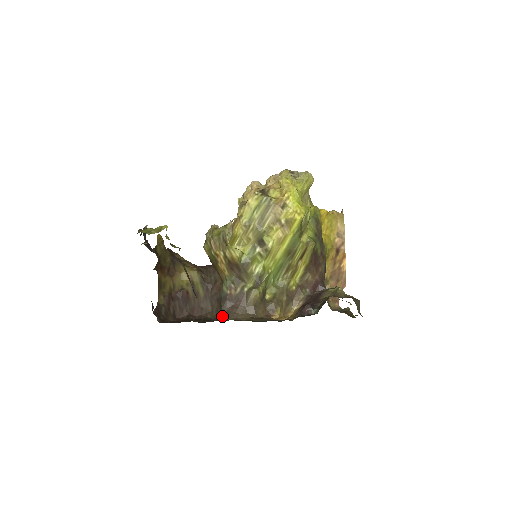
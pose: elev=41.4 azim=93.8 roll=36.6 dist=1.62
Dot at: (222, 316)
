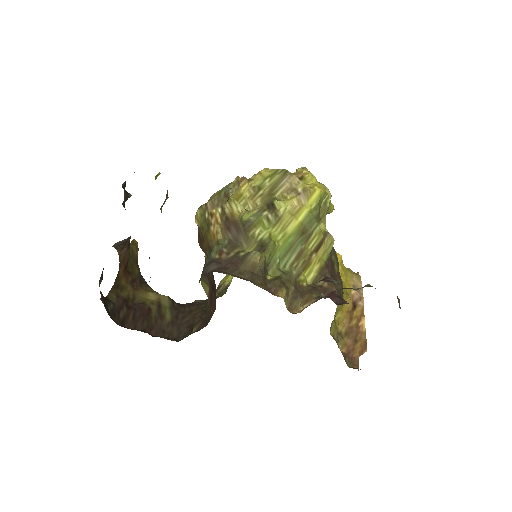
Dot at: occluded
